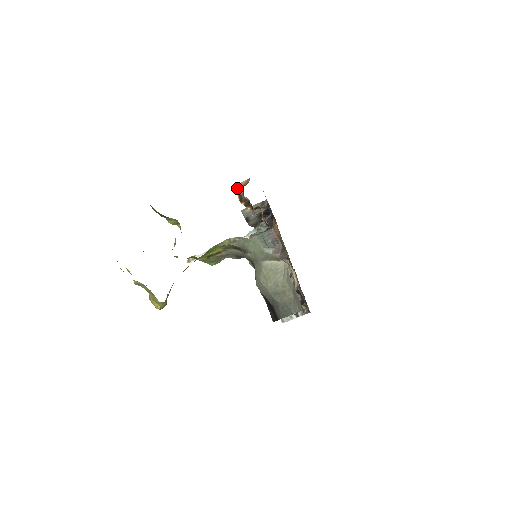
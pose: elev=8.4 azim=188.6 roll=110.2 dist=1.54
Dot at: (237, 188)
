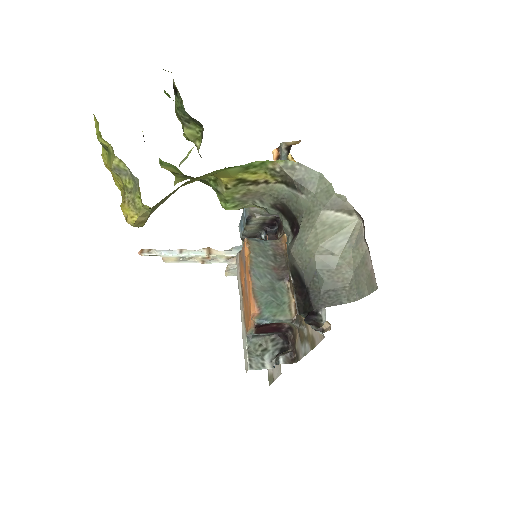
Dot at: (277, 149)
